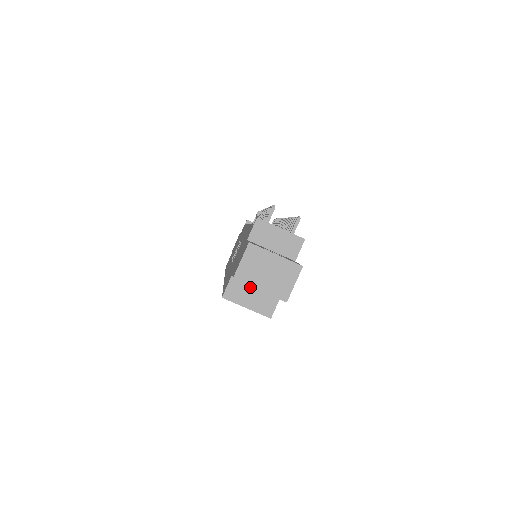
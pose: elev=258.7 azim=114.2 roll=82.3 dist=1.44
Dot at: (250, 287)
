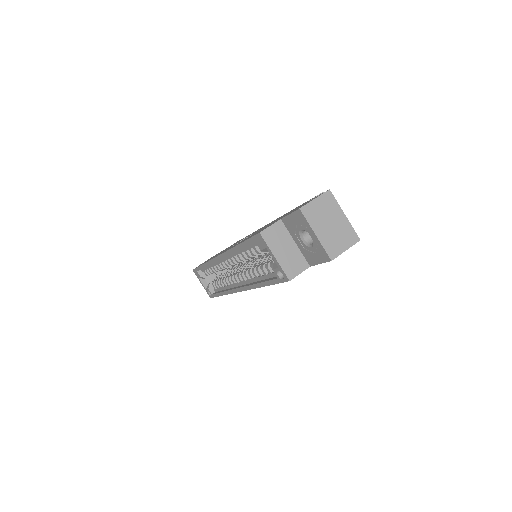
Dot at: (288, 241)
